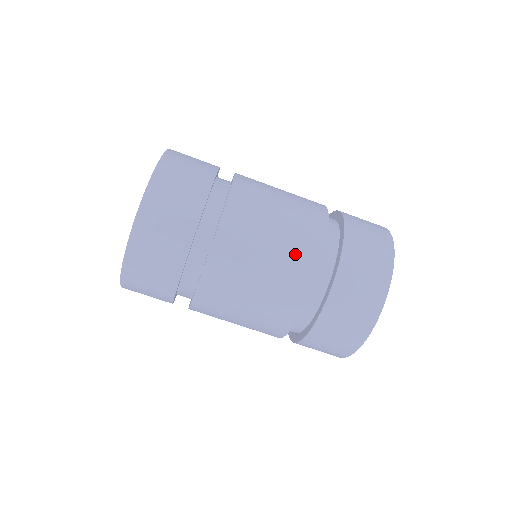
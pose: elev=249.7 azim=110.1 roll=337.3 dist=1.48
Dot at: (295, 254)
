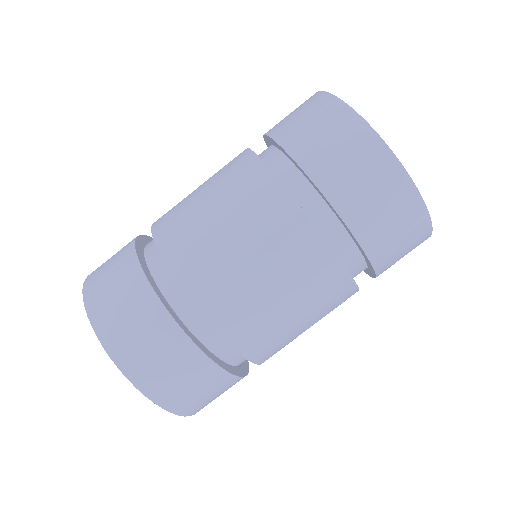
Dot at: (261, 217)
